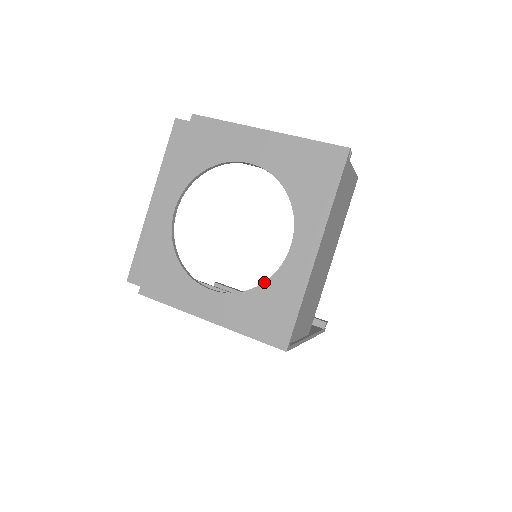
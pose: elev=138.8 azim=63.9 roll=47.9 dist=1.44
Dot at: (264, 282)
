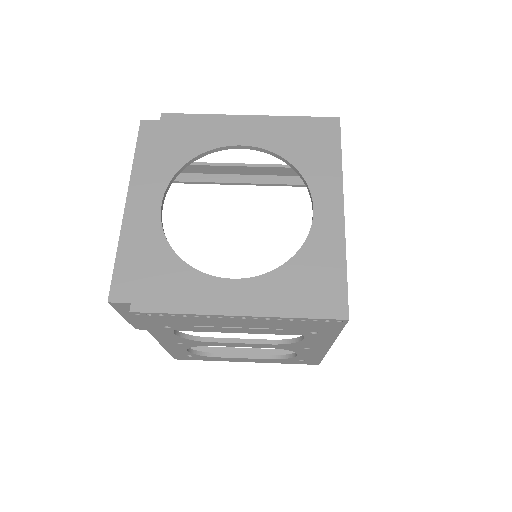
Dot at: (296, 253)
